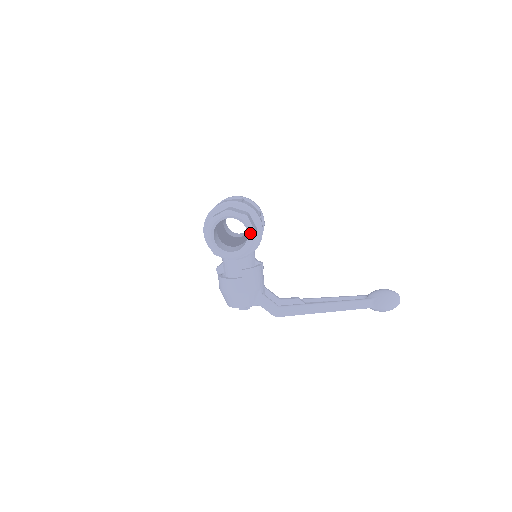
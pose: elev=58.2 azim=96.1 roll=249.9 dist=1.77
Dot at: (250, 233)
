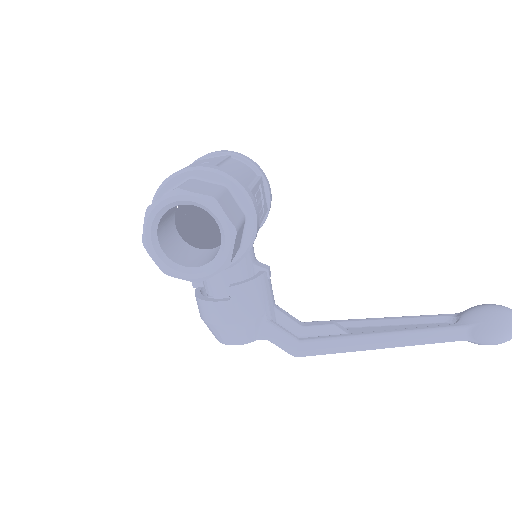
Dot at: (224, 232)
